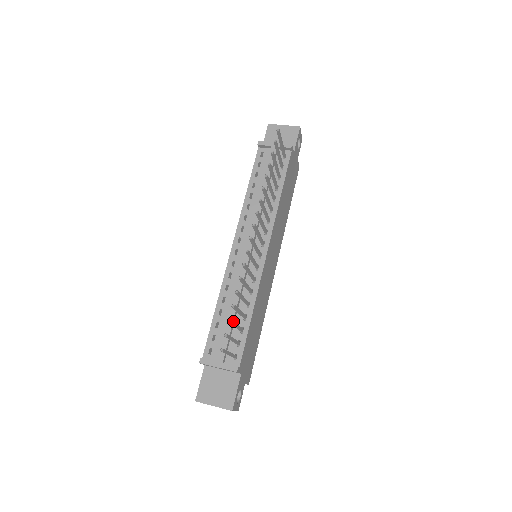
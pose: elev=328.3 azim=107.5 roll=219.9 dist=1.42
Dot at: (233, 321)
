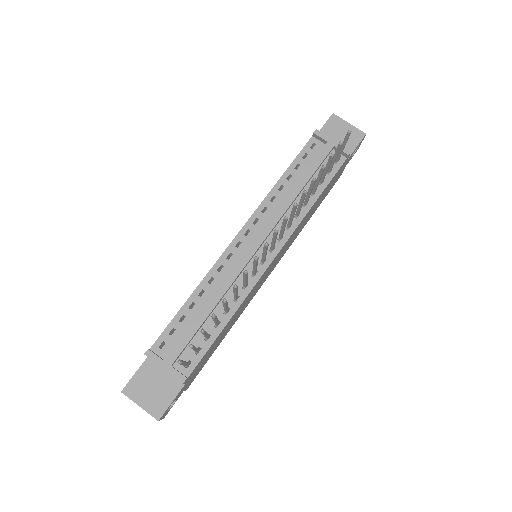
Dot at: occluded
